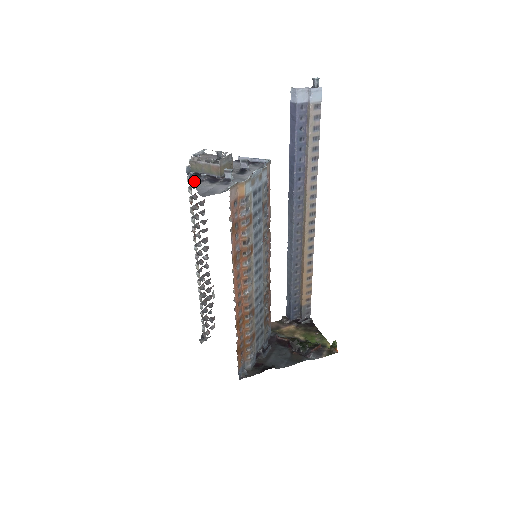
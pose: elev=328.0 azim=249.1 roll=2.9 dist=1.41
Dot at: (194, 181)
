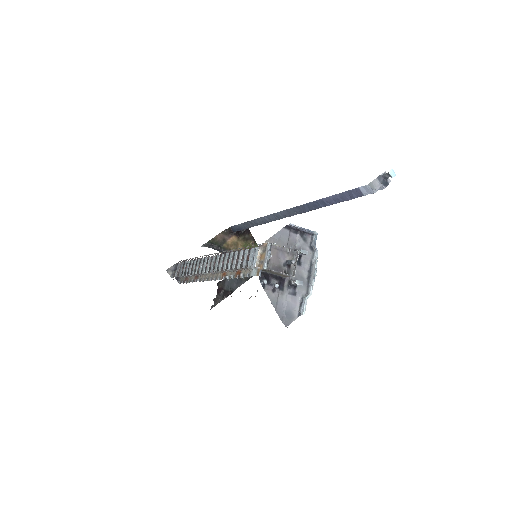
Dot at: (269, 293)
